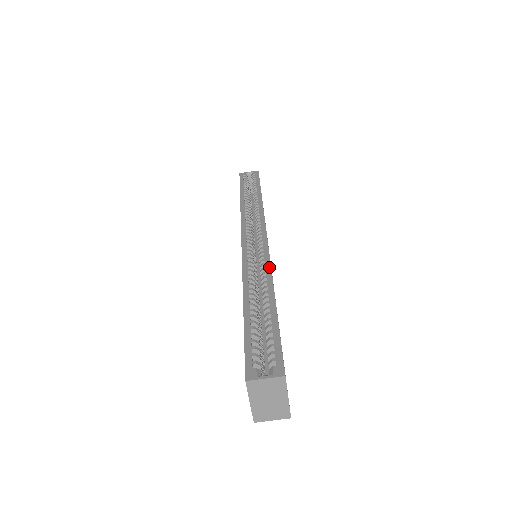
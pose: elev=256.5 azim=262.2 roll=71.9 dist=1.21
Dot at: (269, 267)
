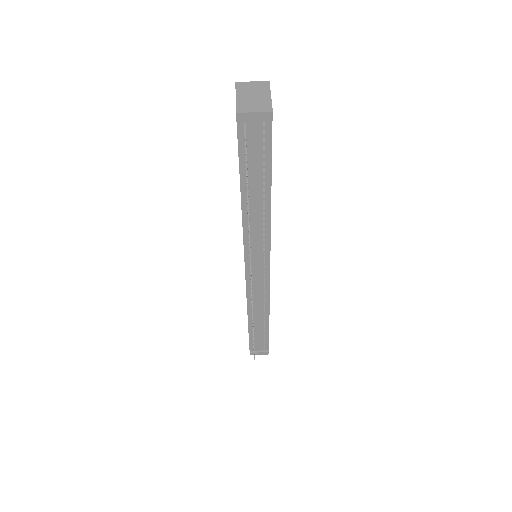
Dot at: occluded
